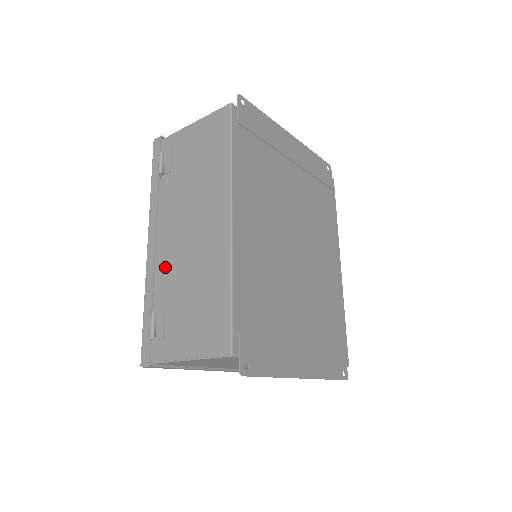
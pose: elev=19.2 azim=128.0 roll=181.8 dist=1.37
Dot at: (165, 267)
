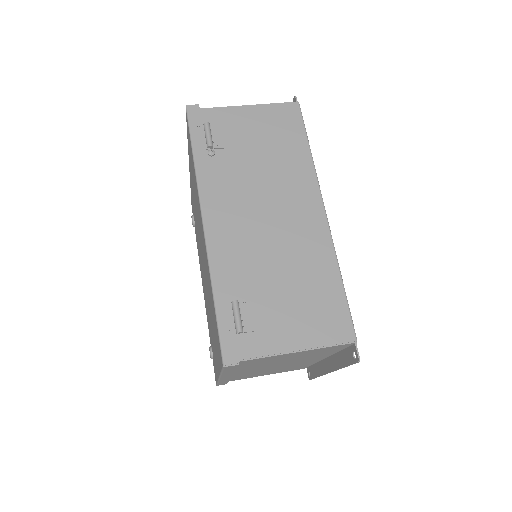
Dot at: (238, 251)
